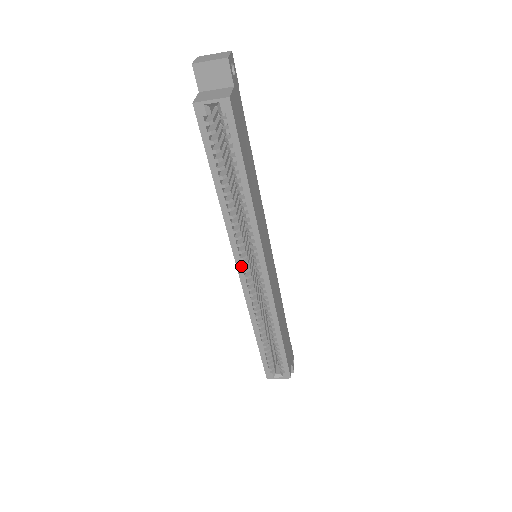
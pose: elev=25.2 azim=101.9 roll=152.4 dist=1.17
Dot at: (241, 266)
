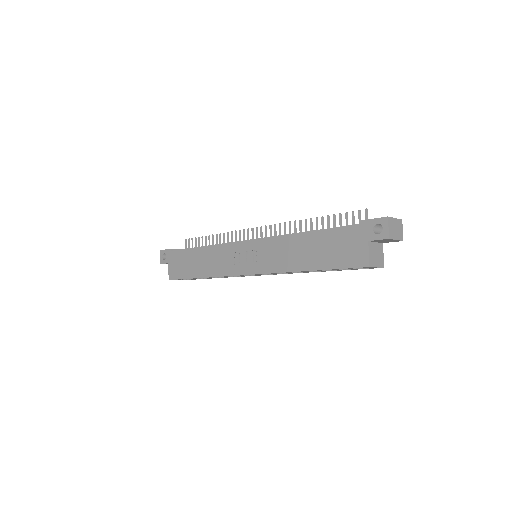
Dot at: occluded
